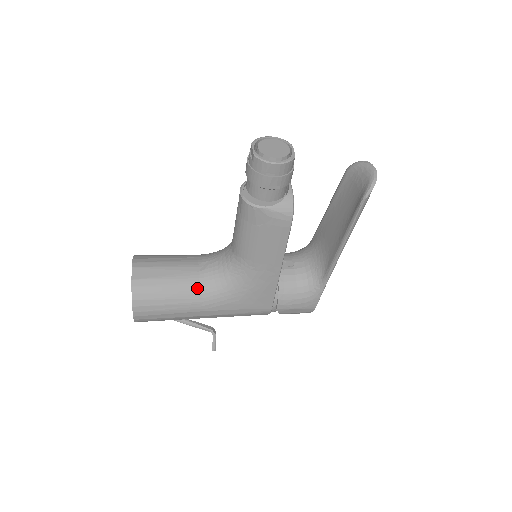
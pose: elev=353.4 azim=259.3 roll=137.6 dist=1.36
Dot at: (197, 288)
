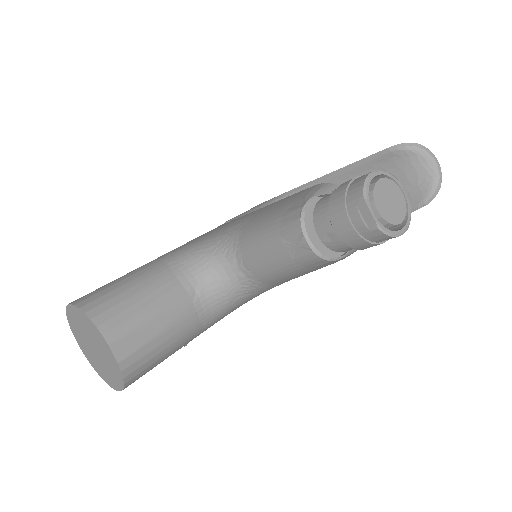
Dot at: (197, 324)
